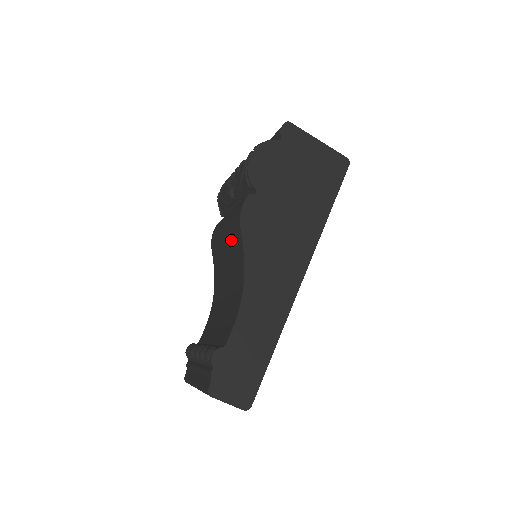
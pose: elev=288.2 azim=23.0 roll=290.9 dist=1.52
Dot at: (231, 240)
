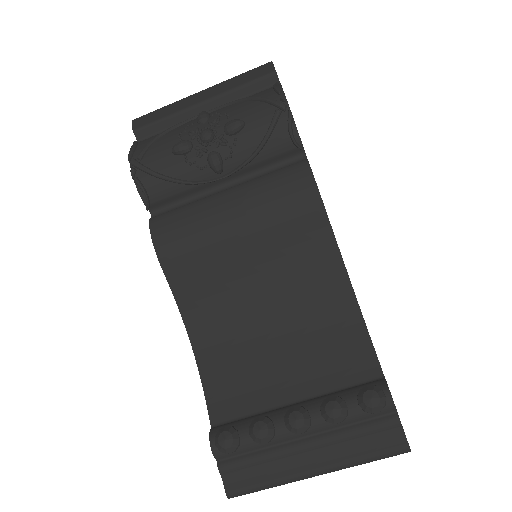
Dot at: (278, 233)
